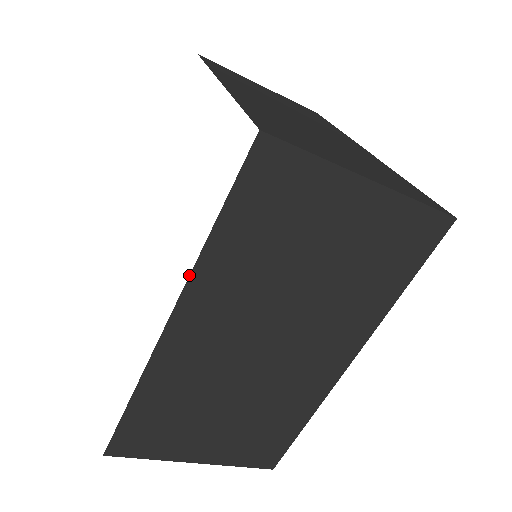
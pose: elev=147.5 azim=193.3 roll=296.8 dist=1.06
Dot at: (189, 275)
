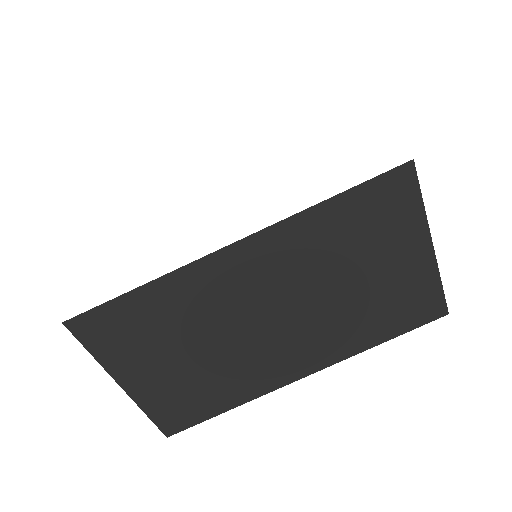
Dot at: occluded
